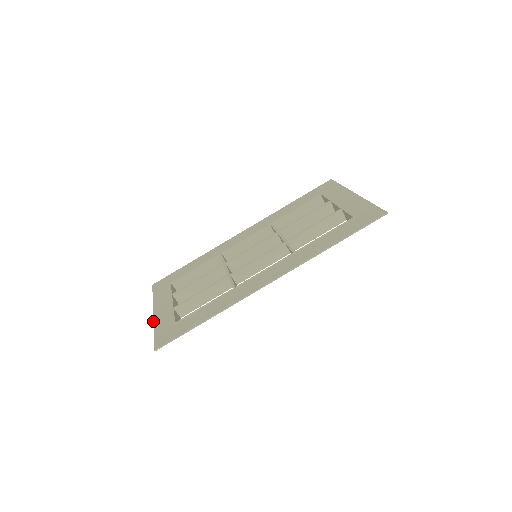
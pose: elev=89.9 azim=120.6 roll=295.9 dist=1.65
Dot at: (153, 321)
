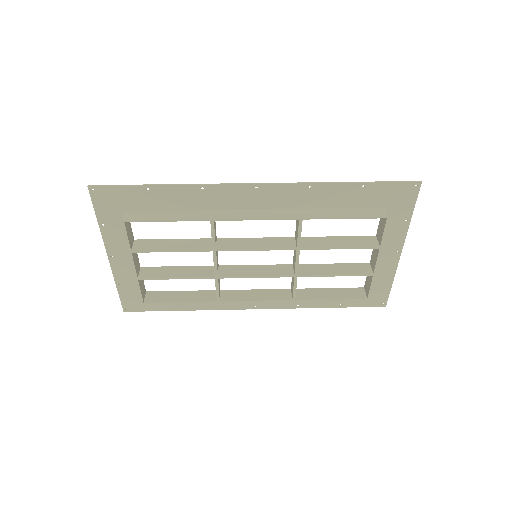
Dot at: (104, 239)
